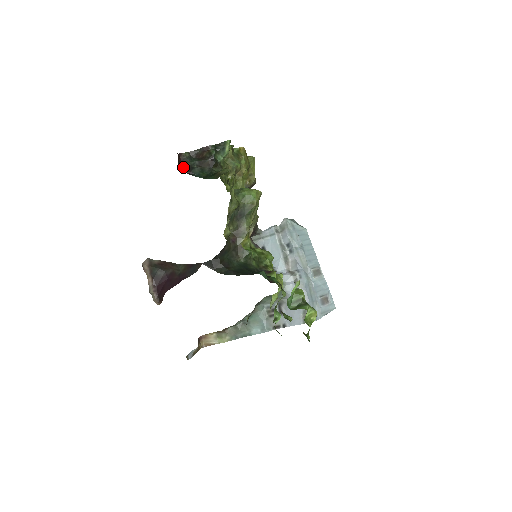
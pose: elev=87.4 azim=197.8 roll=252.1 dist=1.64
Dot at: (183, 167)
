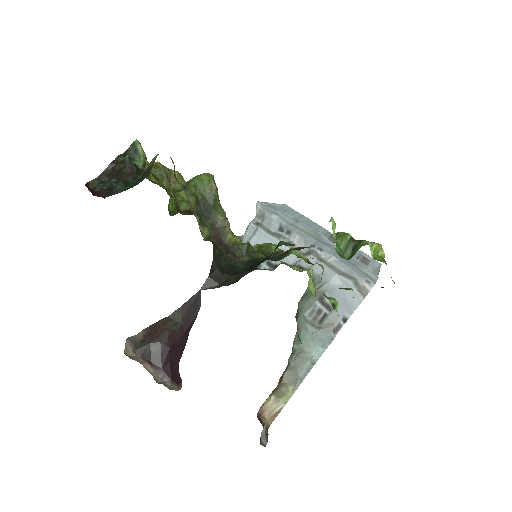
Dot at: (100, 194)
